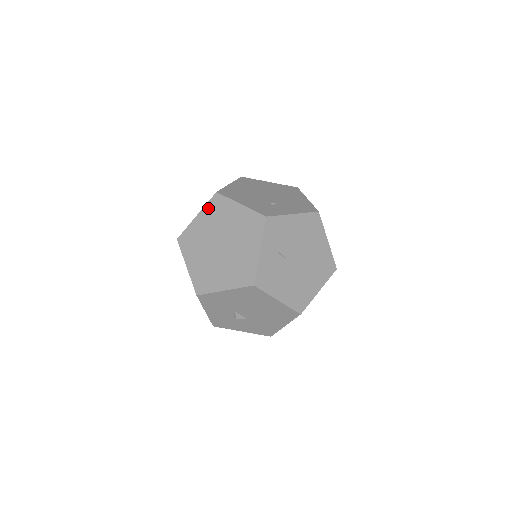
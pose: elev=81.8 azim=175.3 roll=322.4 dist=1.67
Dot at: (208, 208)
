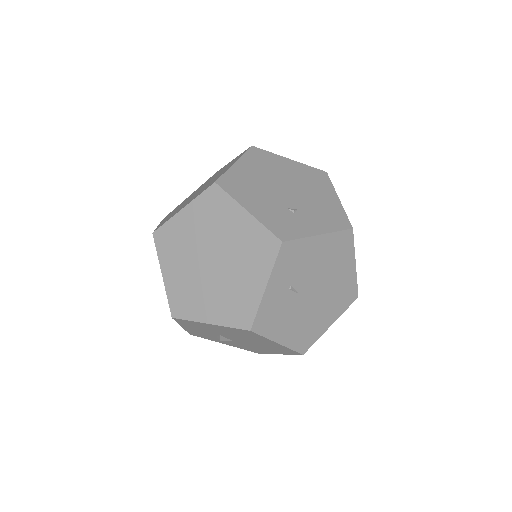
Dot at: (200, 202)
